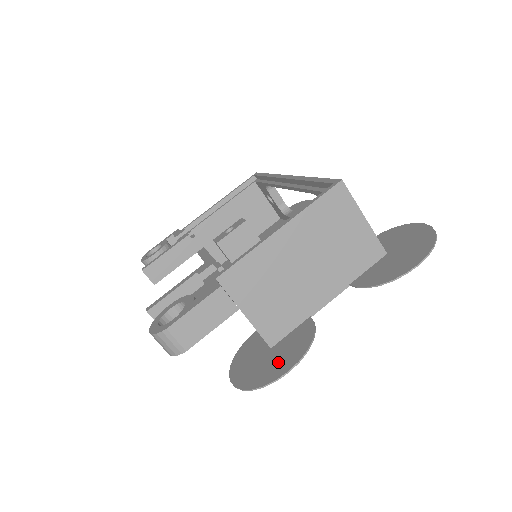
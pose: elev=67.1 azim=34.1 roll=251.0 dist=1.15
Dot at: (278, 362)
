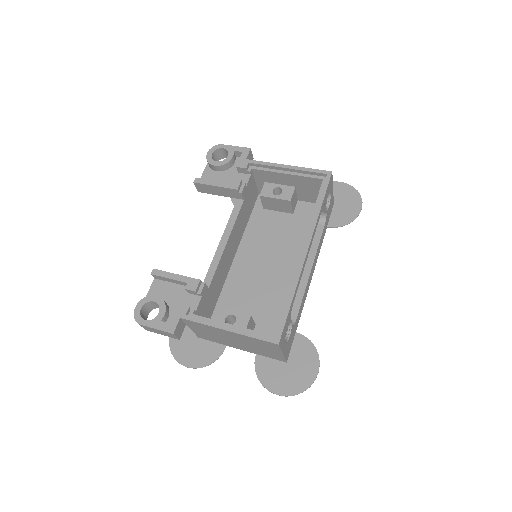
Dot at: (191, 354)
